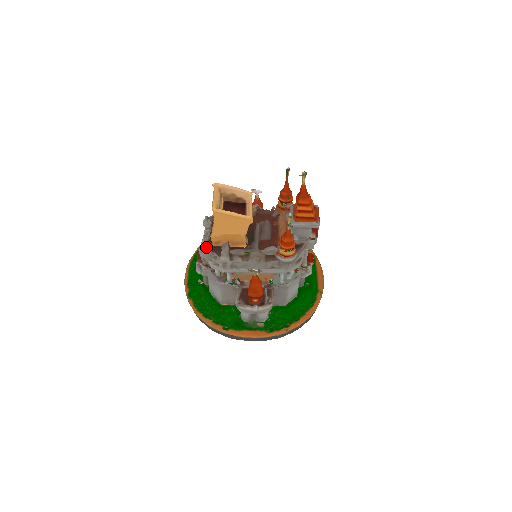
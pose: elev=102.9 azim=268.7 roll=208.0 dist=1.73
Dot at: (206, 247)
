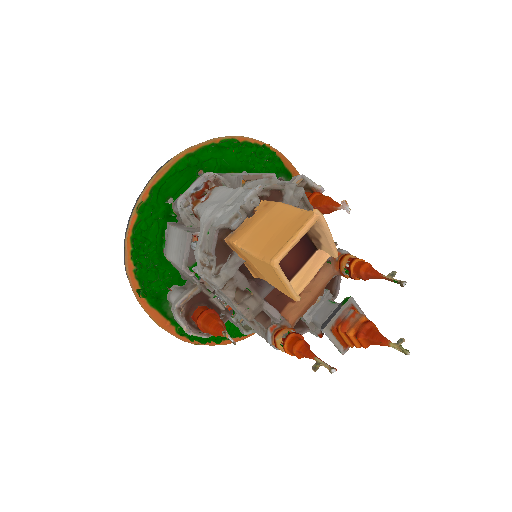
Dot at: (215, 238)
